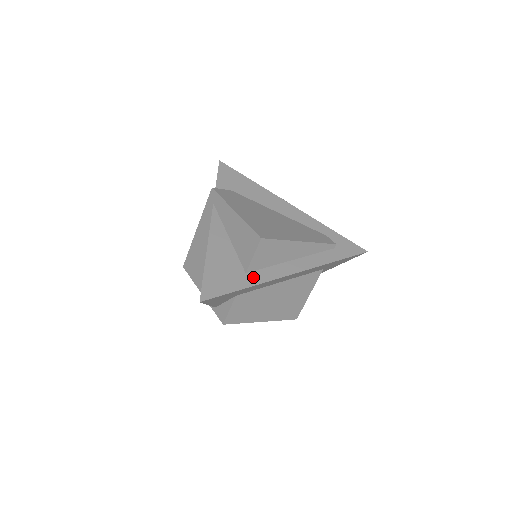
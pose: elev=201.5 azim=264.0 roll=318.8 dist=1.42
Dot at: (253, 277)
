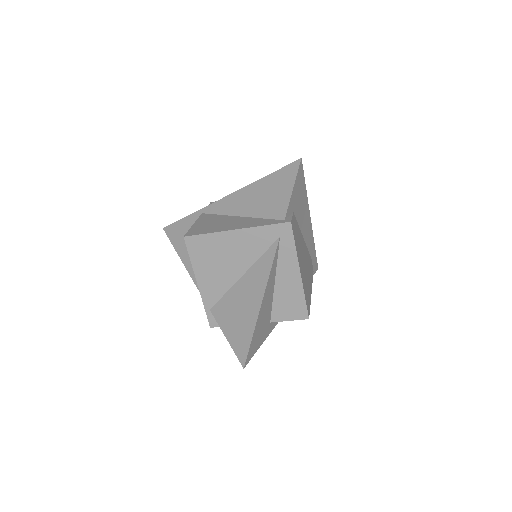
Dot at: (272, 325)
